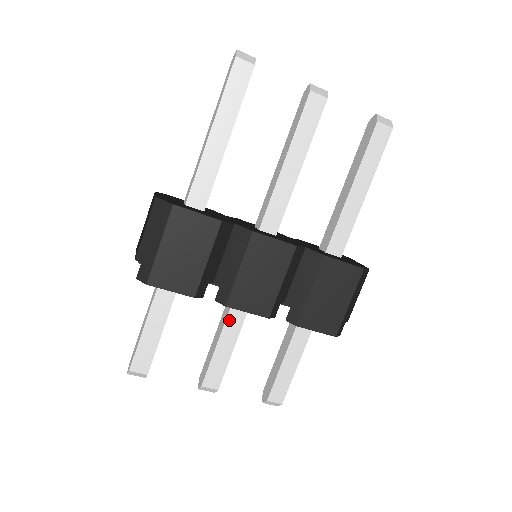
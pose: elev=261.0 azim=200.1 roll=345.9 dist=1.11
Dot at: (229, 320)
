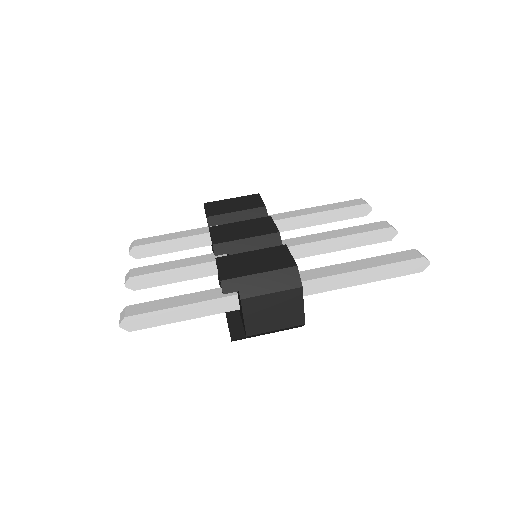
Dot at: (196, 258)
